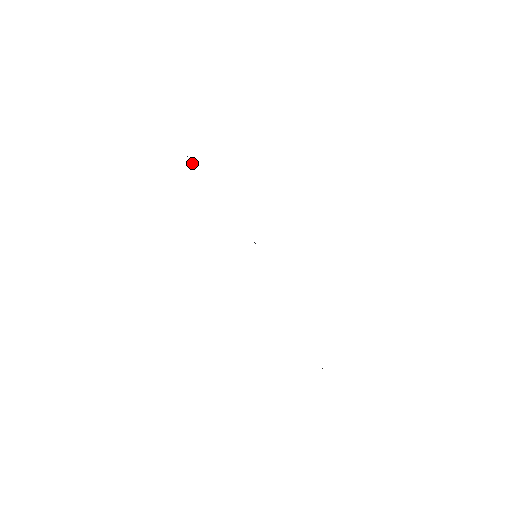
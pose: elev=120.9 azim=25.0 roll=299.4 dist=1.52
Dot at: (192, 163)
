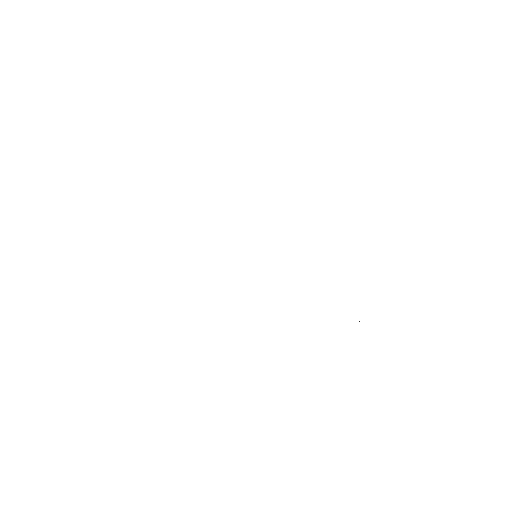
Dot at: occluded
